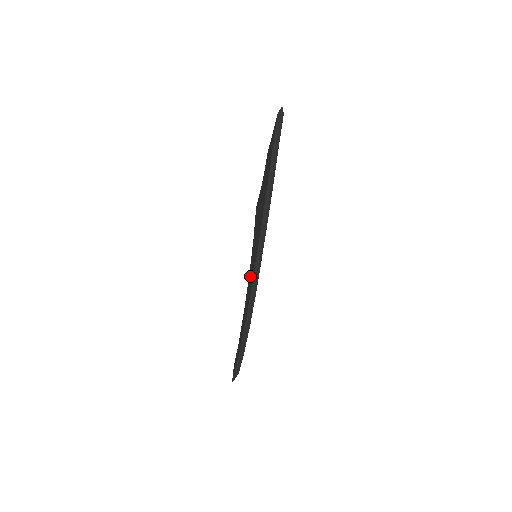
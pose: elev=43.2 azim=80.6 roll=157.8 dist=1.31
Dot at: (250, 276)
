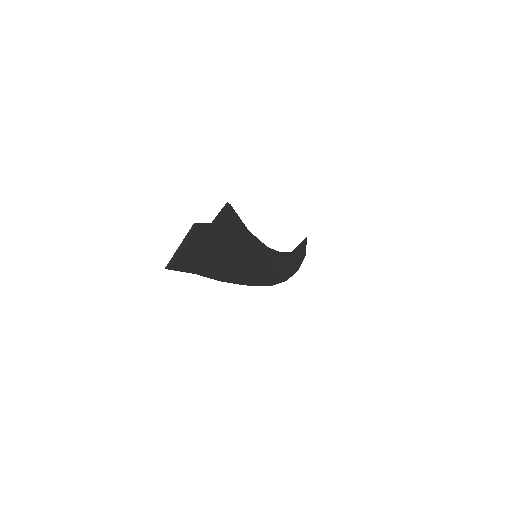
Dot at: occluded
